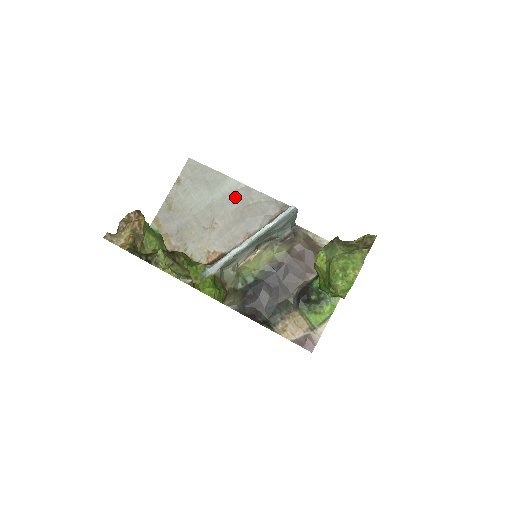
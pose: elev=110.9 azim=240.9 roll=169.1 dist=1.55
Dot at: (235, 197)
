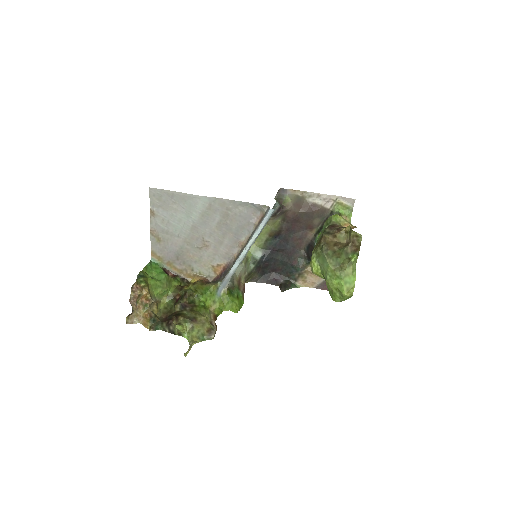
Dot at: (212, 213)
